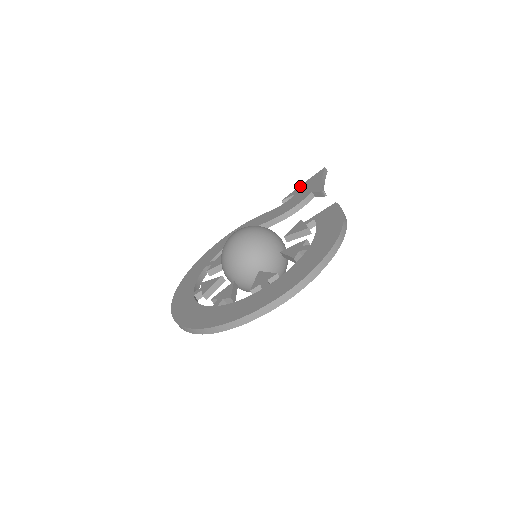
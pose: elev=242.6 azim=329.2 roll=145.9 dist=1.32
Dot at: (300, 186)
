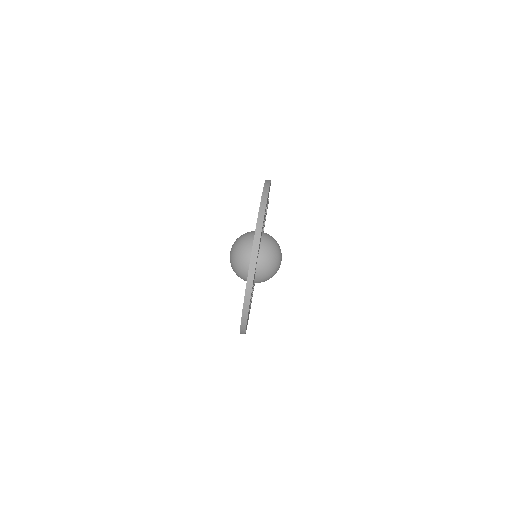
Dot at: occluded
